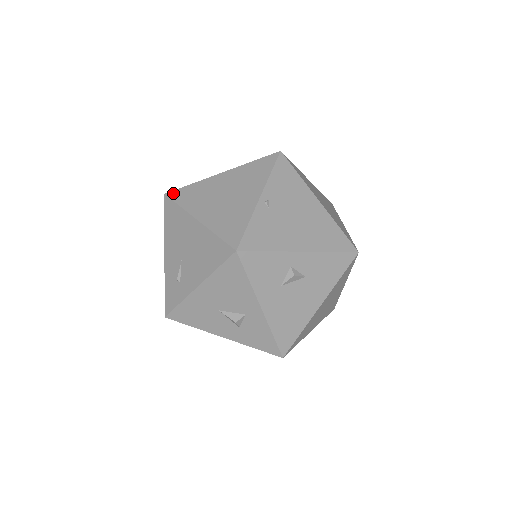
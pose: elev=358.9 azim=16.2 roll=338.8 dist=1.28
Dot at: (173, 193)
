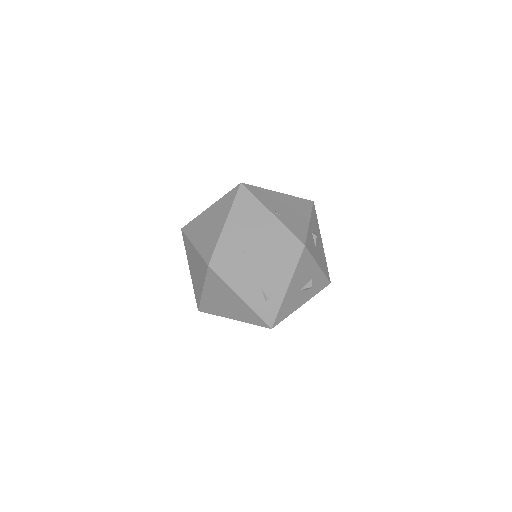
Dot at: (214, 260)
